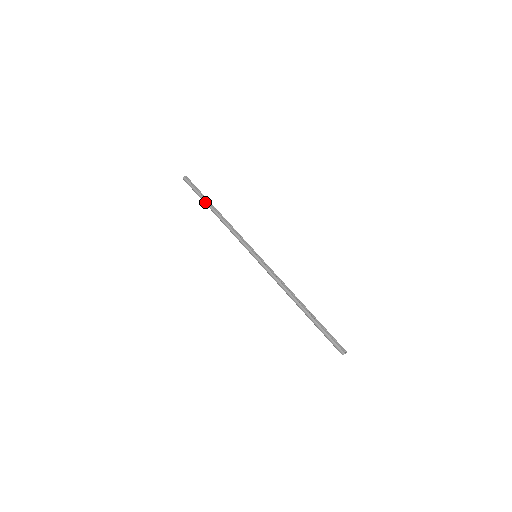
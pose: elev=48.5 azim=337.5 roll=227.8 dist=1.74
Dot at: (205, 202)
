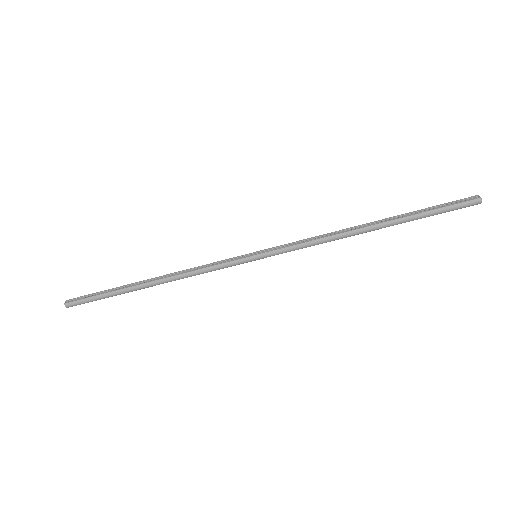
Dot at: (125, 291)
